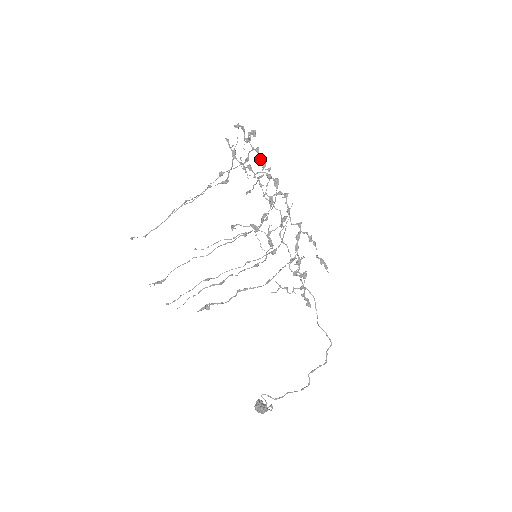
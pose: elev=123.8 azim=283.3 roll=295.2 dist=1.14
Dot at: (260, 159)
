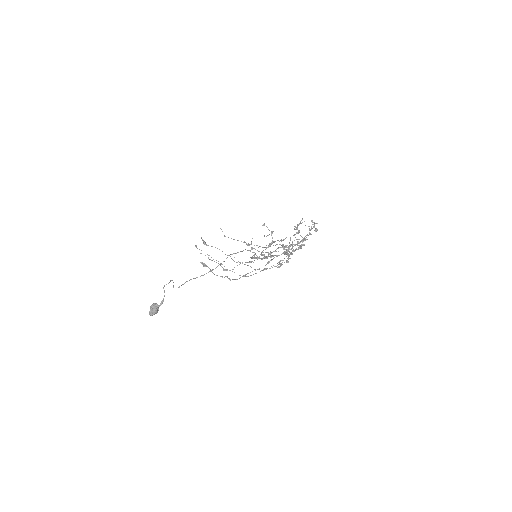
Dot at: occluded
